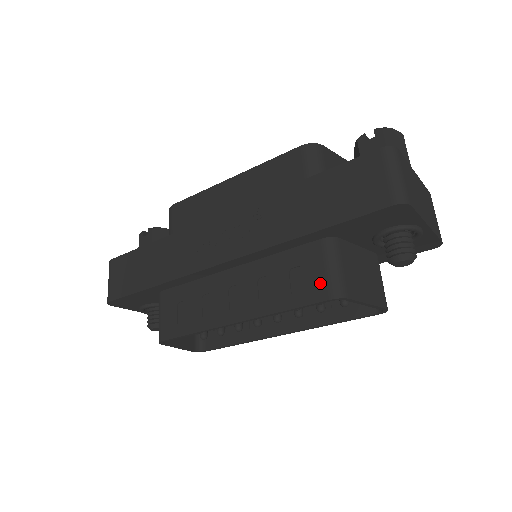
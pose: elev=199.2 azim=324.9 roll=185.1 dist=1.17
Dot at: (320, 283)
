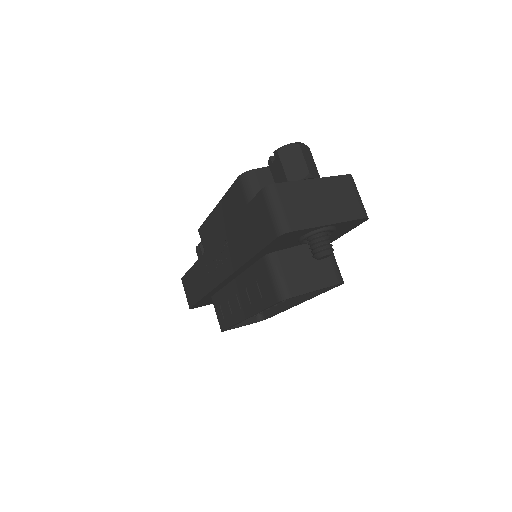
Dot at: (271, 290)
